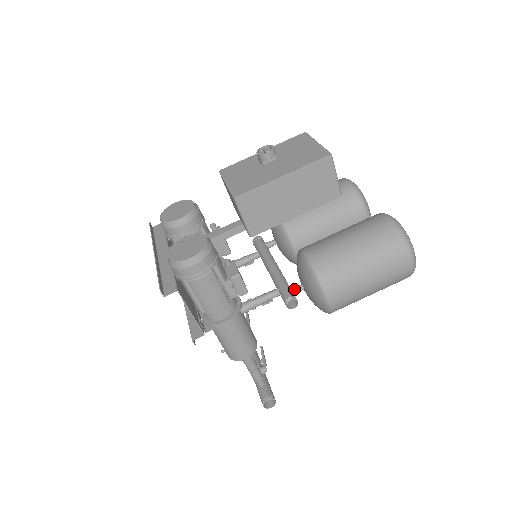
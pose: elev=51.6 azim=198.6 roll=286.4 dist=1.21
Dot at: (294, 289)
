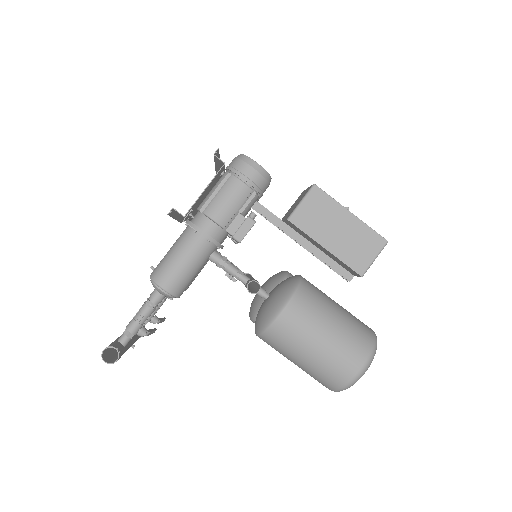
Dot at: (262, 288)
